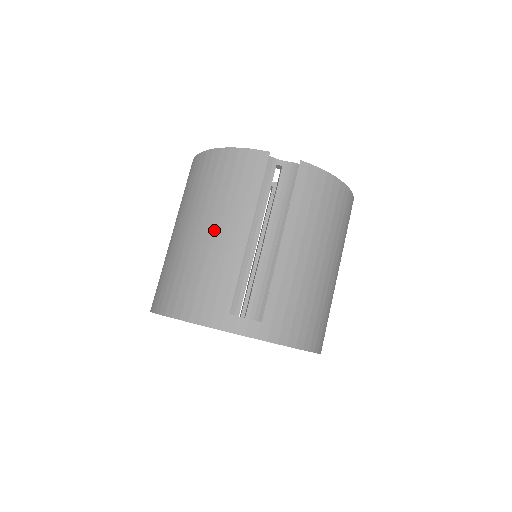
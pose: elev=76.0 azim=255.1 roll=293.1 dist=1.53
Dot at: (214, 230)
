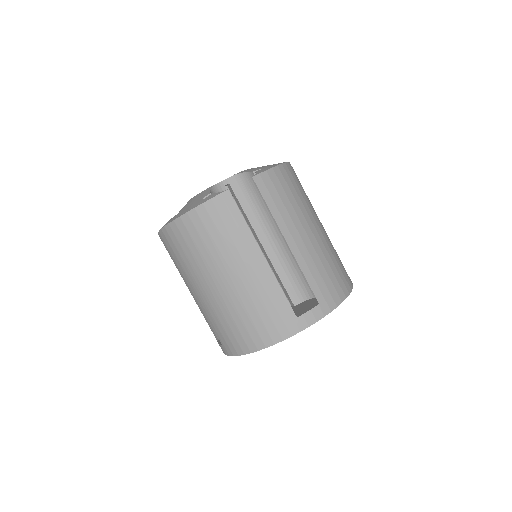
Dot at: (237, 274)
